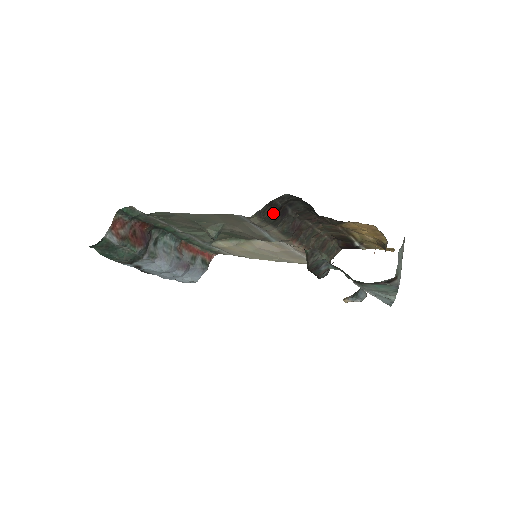
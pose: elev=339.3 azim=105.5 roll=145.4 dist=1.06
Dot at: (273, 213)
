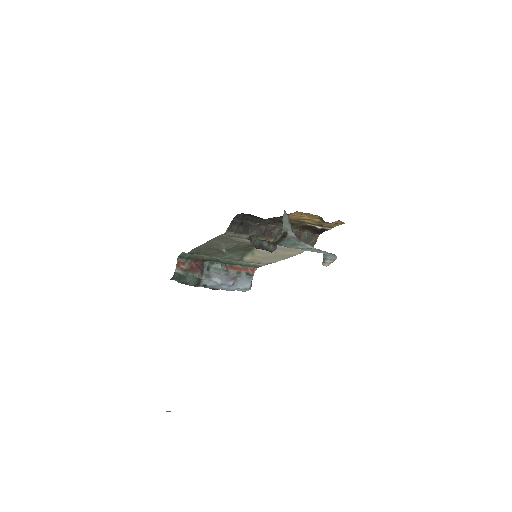
Dot at: (239, 227)
